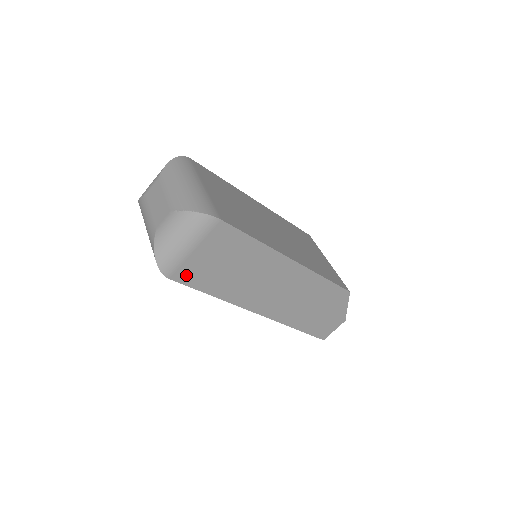
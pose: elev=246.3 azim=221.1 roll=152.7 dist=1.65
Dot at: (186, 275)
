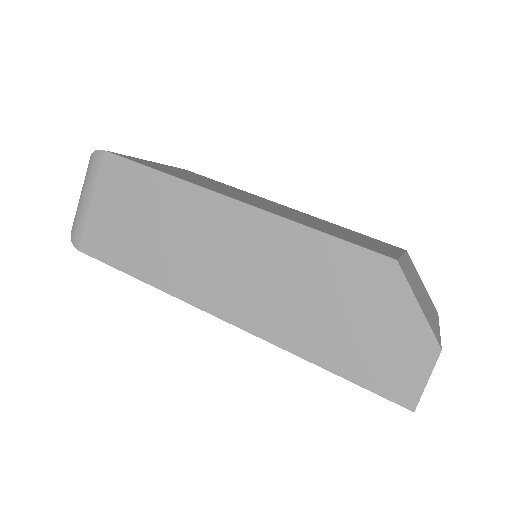
Dot at: (96, 243)
